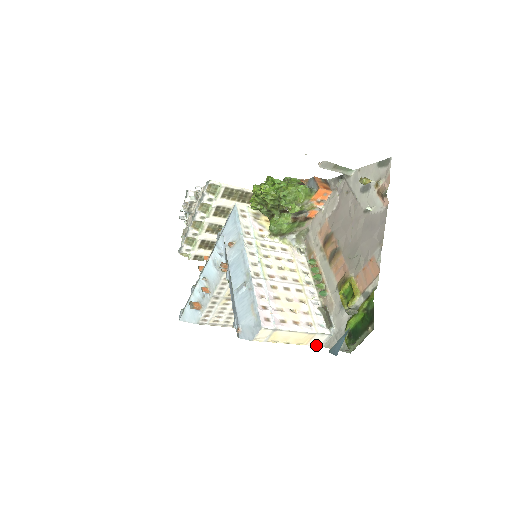
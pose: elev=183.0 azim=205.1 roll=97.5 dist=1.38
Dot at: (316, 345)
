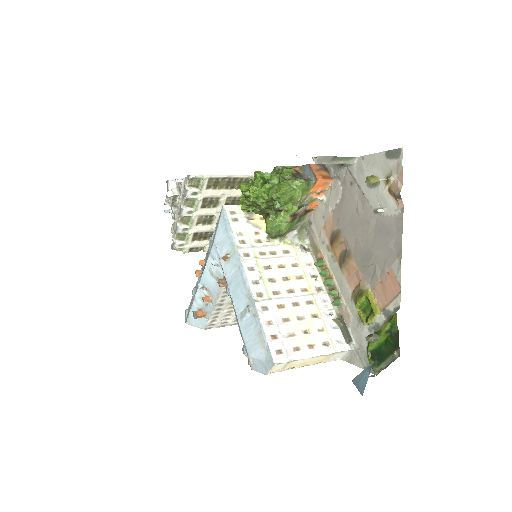
Dot at: occluded
